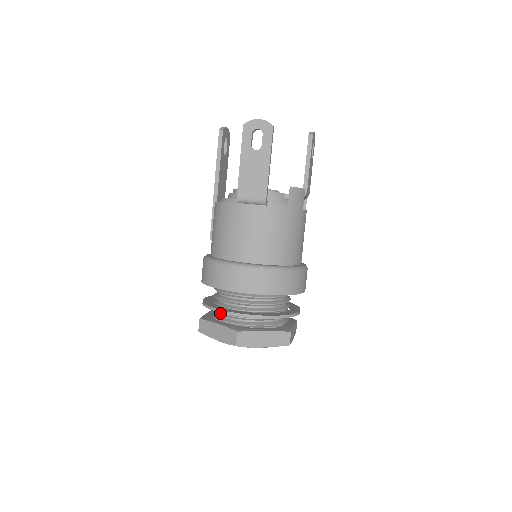
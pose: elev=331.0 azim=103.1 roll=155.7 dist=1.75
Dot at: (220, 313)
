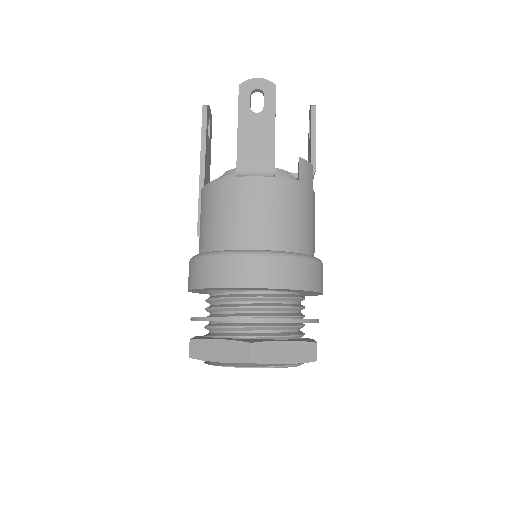
Dot at: (219, 326)
